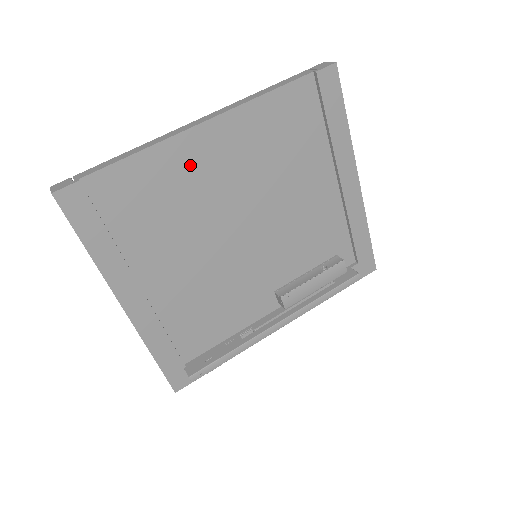
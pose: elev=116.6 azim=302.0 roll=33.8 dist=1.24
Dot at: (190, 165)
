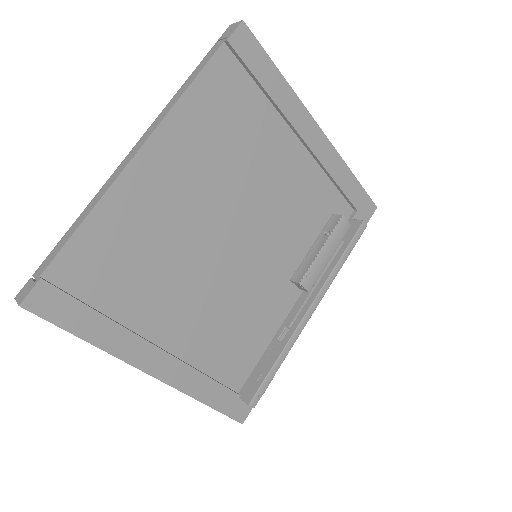
Dot at: (146, 202)
